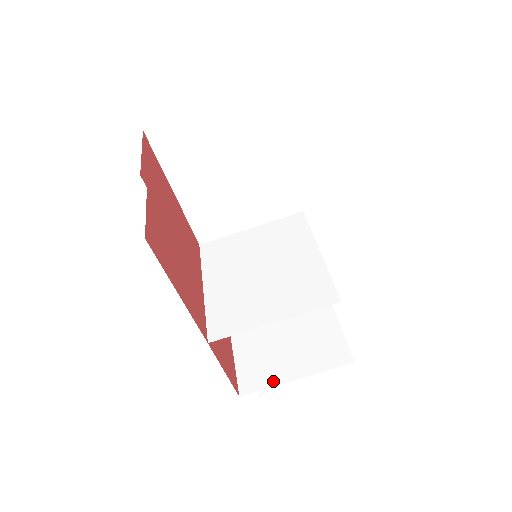
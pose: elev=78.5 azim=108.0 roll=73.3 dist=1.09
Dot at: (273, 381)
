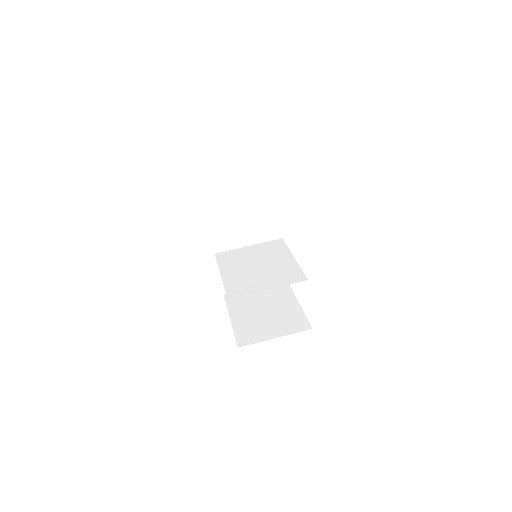
Dot at: (260, 339)
